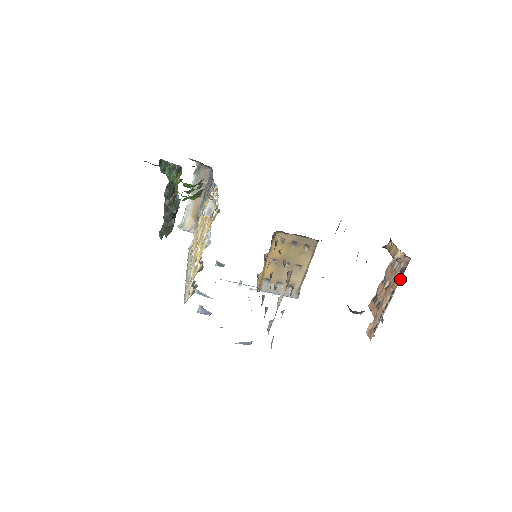
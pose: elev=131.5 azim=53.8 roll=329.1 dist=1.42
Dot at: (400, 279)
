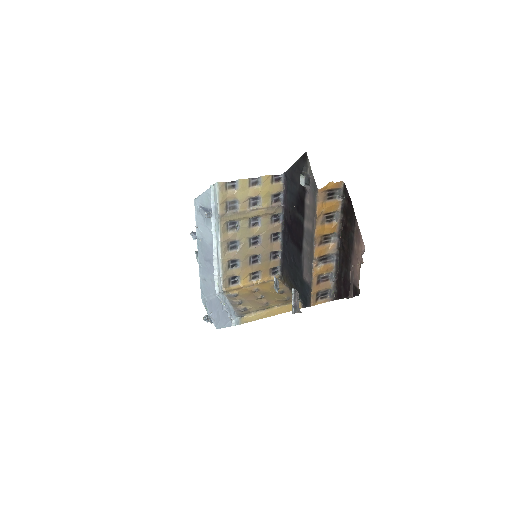
Dot at: occluded
